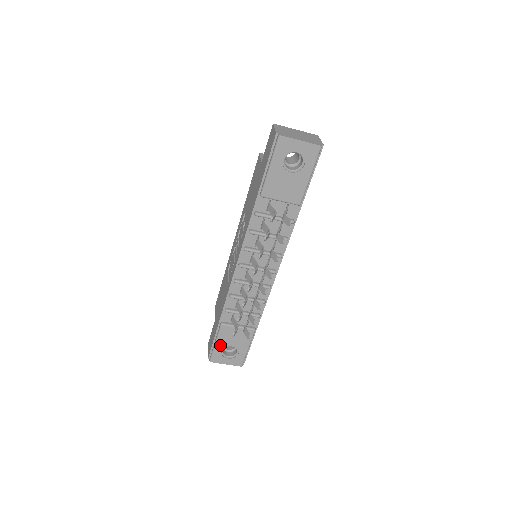
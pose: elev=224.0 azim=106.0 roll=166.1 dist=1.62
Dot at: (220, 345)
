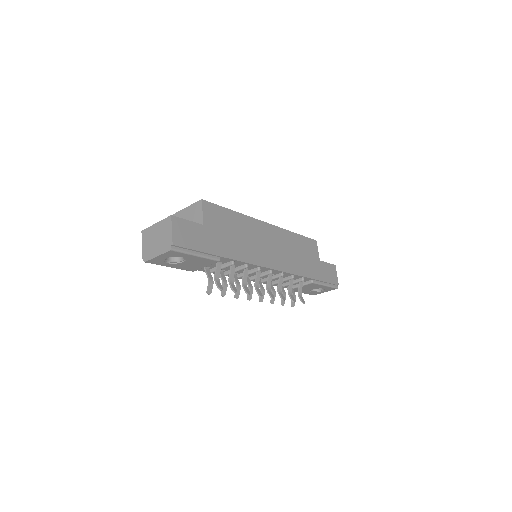
Dot at: (305, 292)
